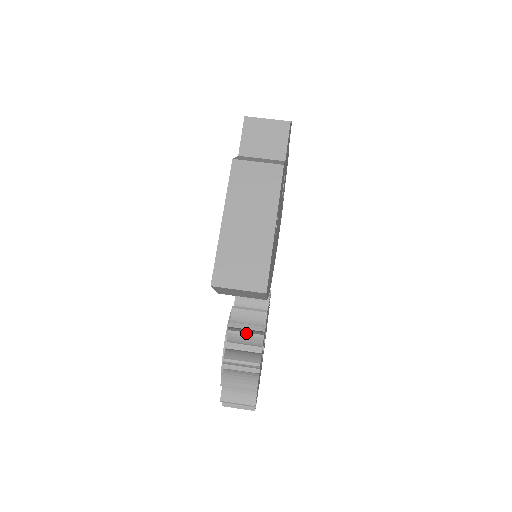
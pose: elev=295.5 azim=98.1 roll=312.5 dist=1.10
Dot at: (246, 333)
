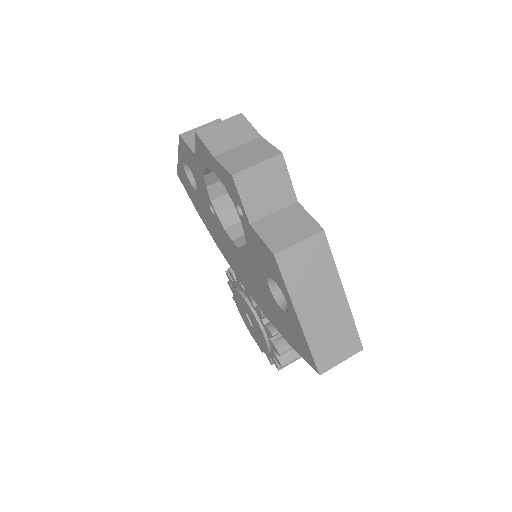
Dot at: occluded
